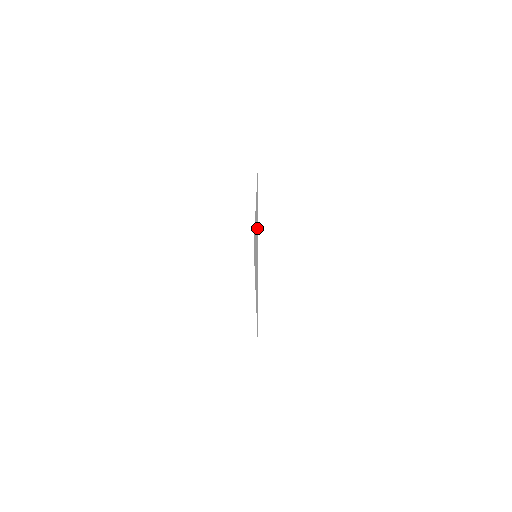
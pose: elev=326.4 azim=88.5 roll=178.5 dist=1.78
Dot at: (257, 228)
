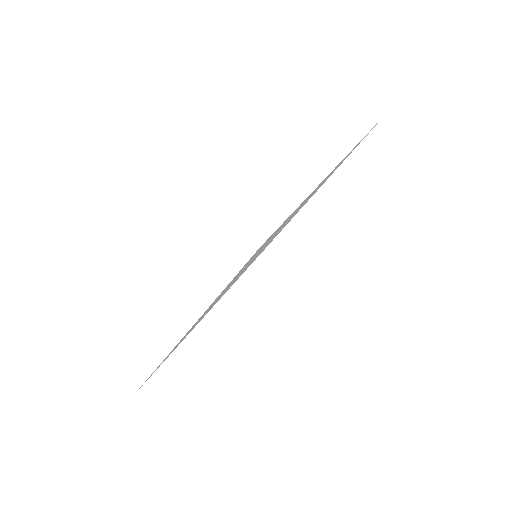
Dot at: occluded
